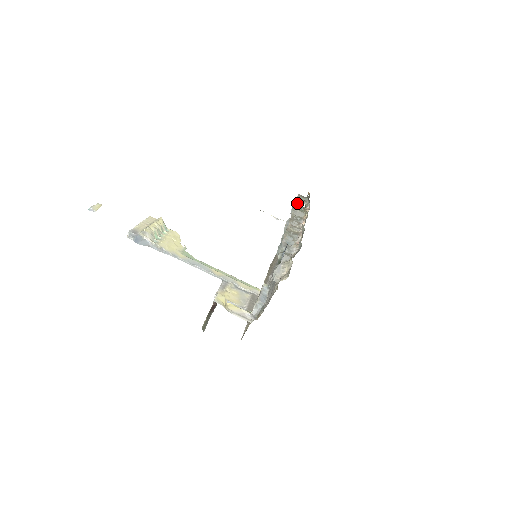
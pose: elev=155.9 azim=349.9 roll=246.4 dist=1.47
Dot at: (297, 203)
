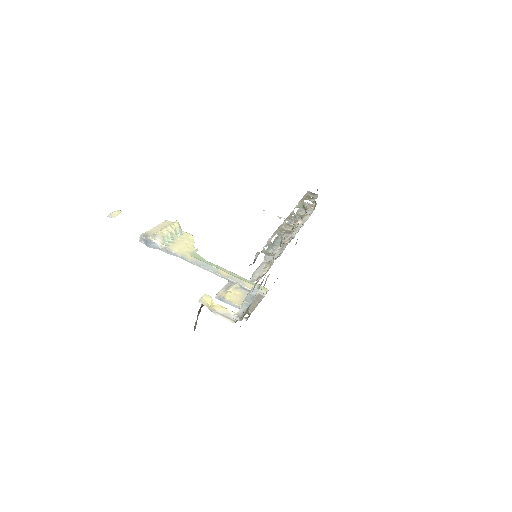
Dot at: (302, 201)
